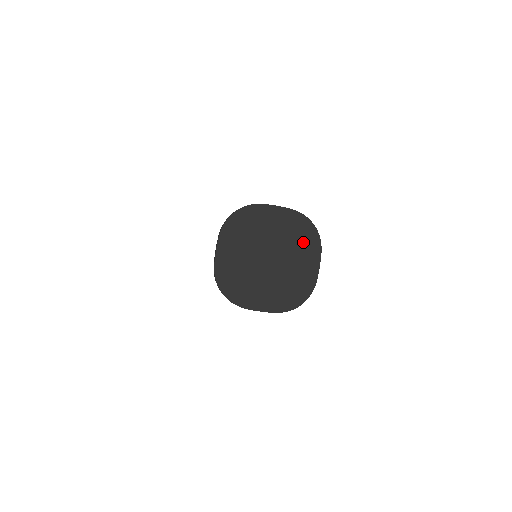
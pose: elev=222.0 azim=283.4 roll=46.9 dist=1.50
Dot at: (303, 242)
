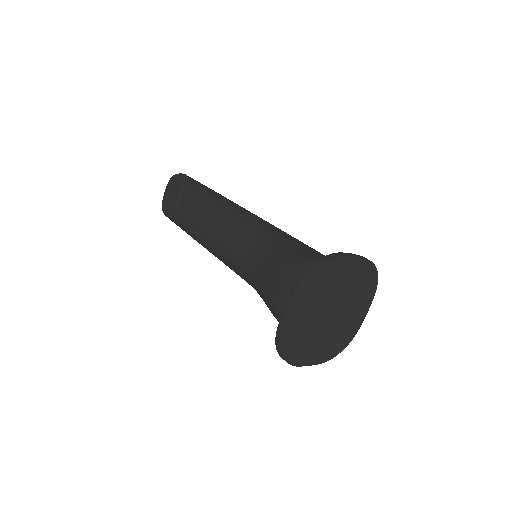
Dot at: (364, 292)
